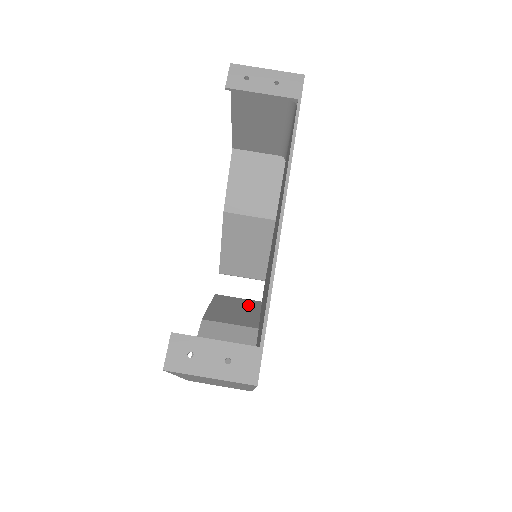
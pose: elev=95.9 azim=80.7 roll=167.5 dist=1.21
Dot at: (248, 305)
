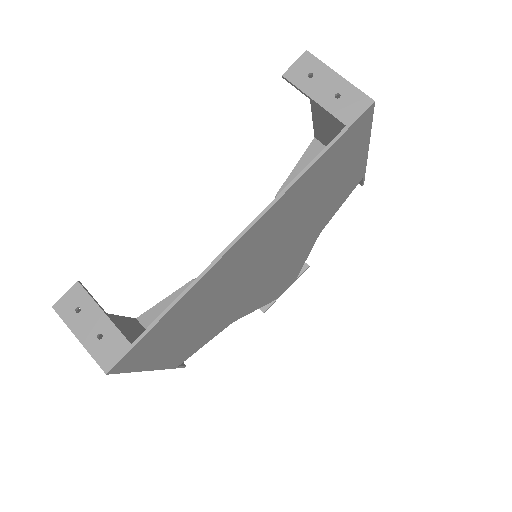
Dot at: occluded
